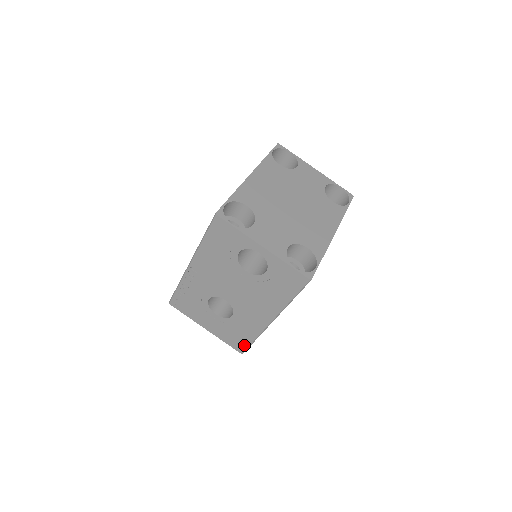
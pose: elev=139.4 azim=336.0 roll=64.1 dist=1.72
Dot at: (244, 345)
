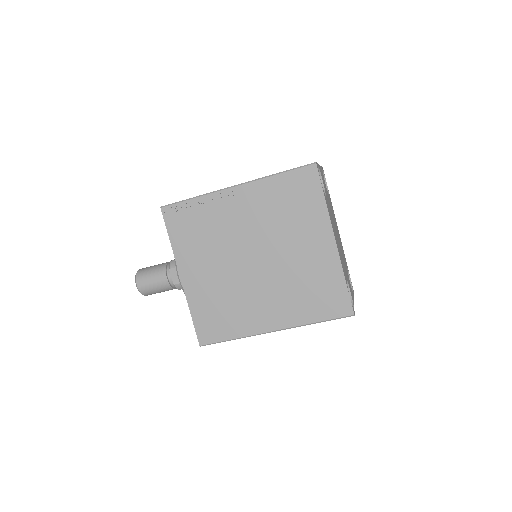
Dot at: occluded
